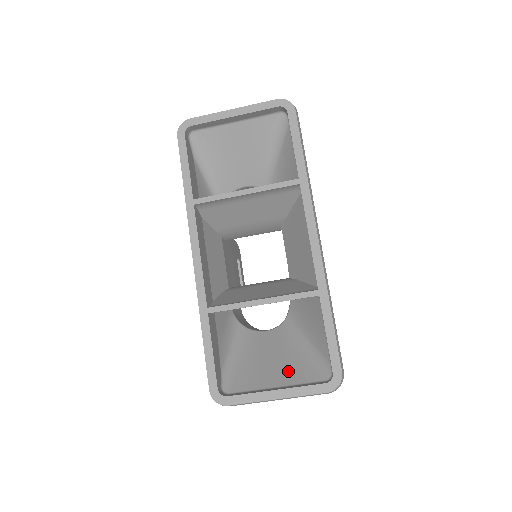
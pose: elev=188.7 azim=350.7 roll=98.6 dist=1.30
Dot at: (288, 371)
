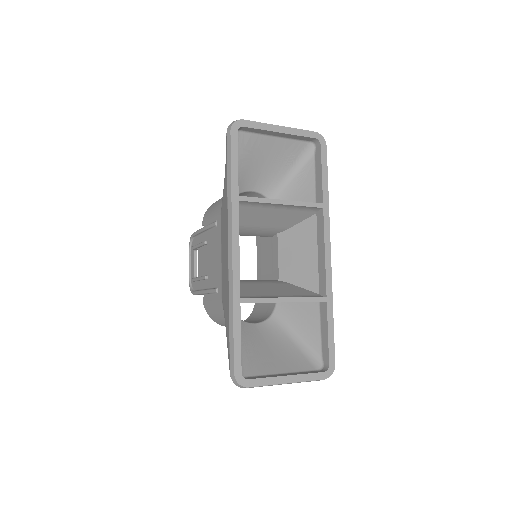
Dot at: (287, 360)
